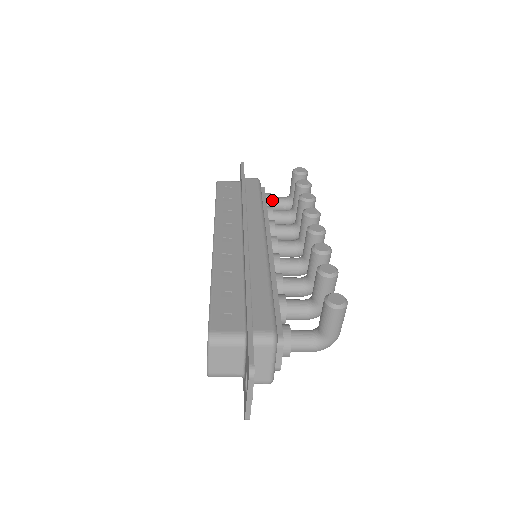
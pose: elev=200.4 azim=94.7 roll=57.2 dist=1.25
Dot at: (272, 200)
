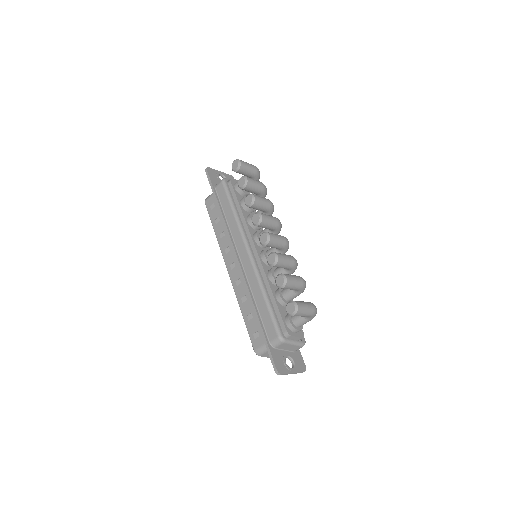
Dot at: occluded
